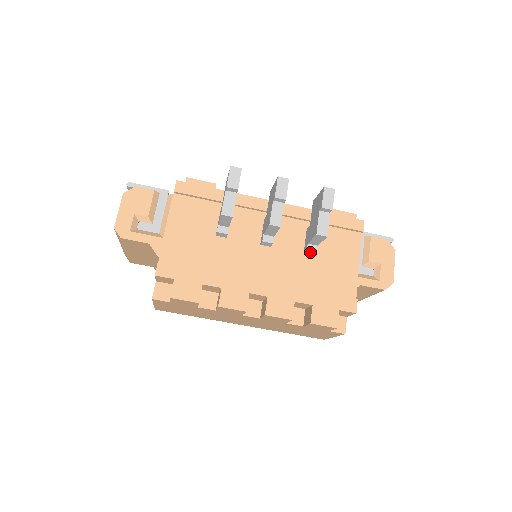
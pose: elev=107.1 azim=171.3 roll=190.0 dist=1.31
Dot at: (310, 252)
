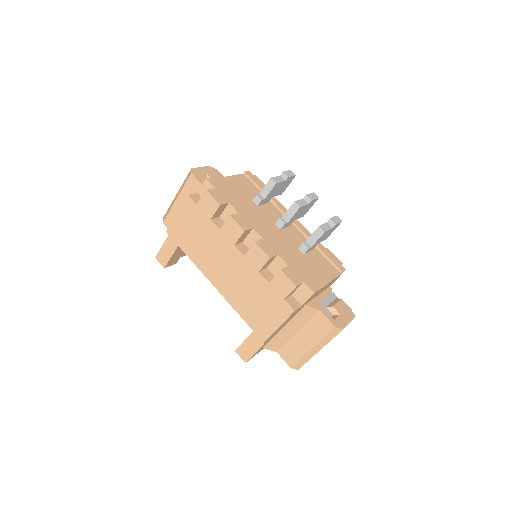
Dot at: (304, 247)
